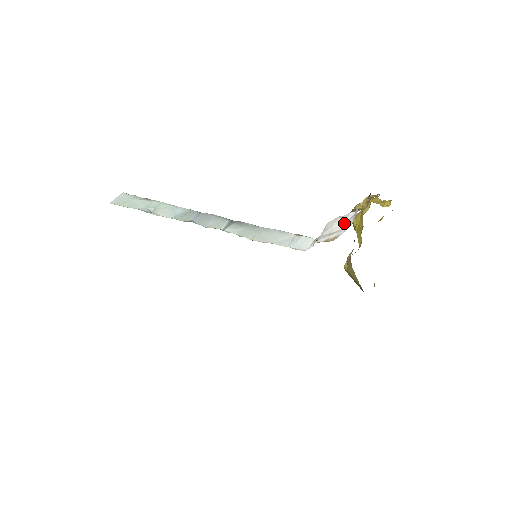
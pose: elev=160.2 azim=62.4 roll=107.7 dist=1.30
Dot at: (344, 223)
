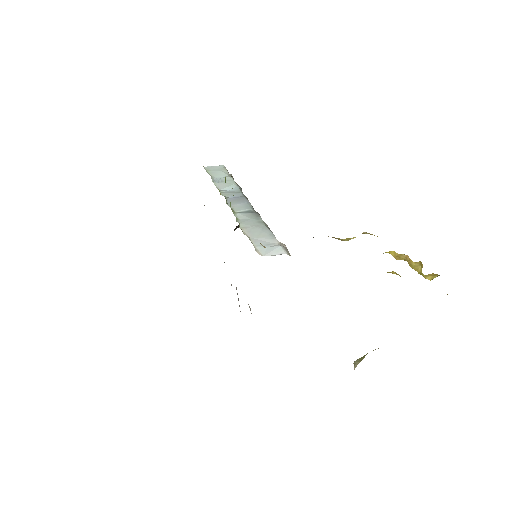
Dot at: occluded
